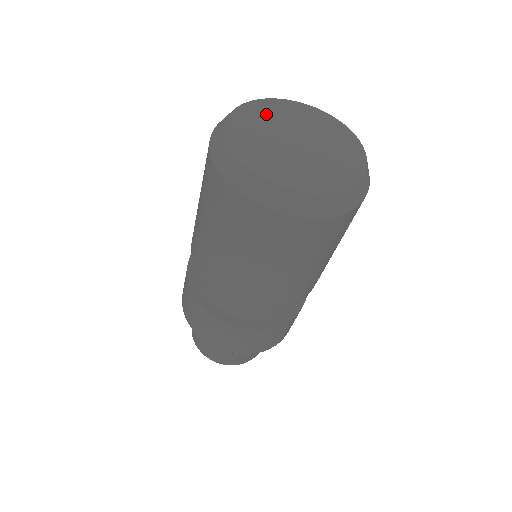
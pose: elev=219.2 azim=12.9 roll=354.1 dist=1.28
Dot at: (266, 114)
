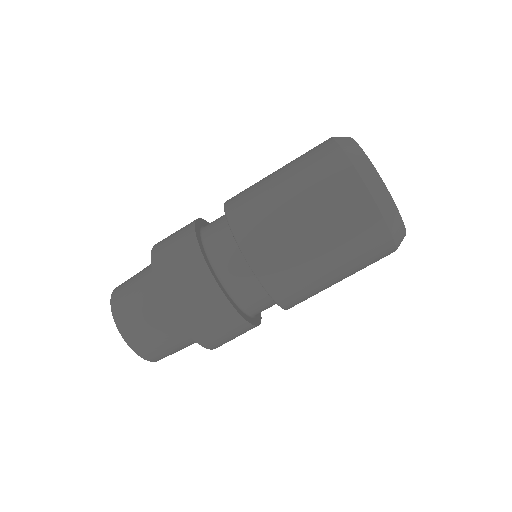
Dot at: occluded
